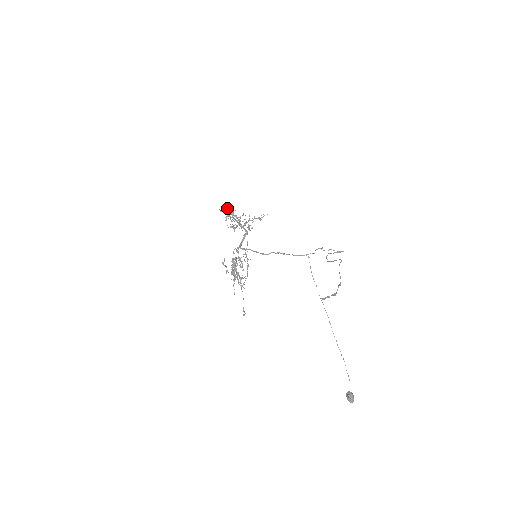
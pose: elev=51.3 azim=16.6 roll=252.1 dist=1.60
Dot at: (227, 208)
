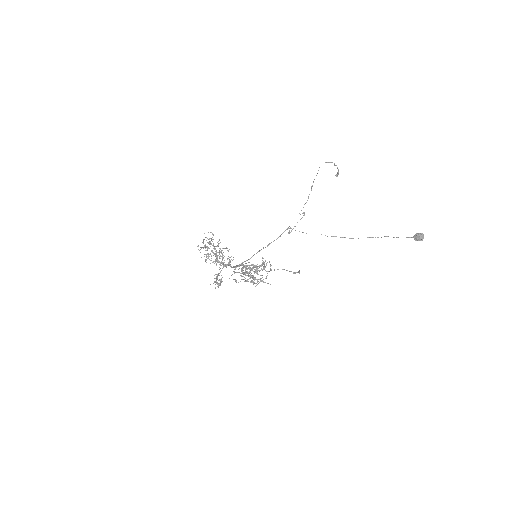
Dot at: (203, 241)
